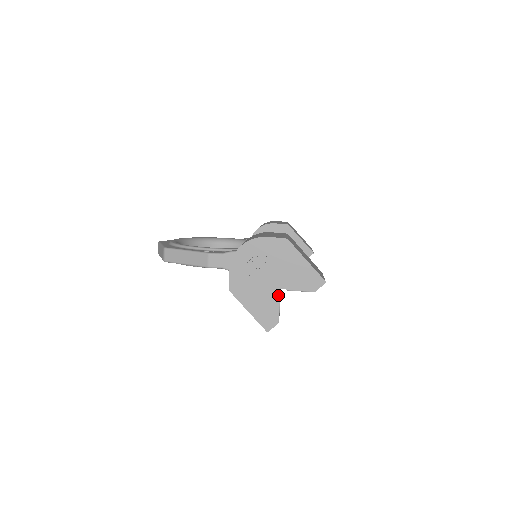
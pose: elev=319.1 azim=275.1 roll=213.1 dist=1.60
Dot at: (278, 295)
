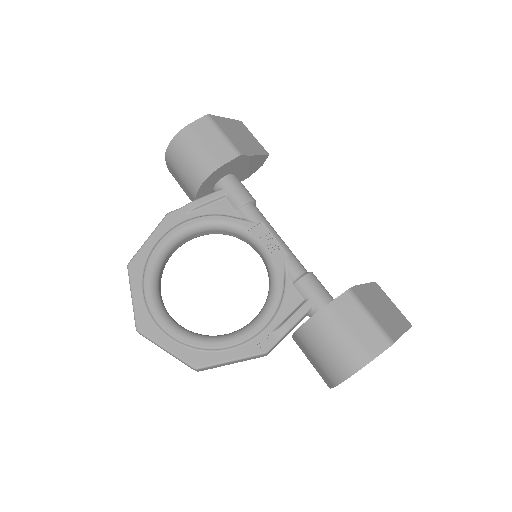
Dot at: occluded
